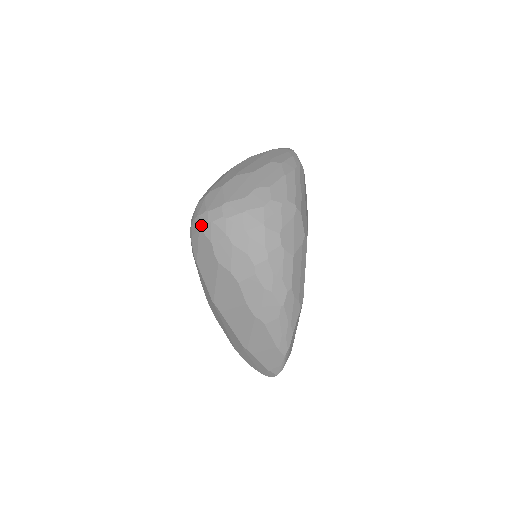
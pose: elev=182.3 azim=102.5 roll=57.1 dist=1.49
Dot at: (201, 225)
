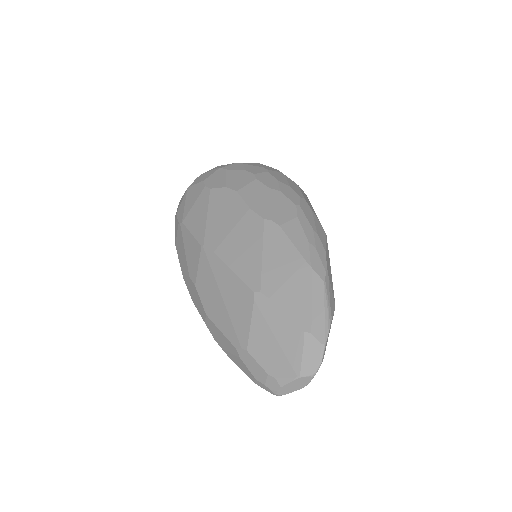
Dot at: (190, 185)
